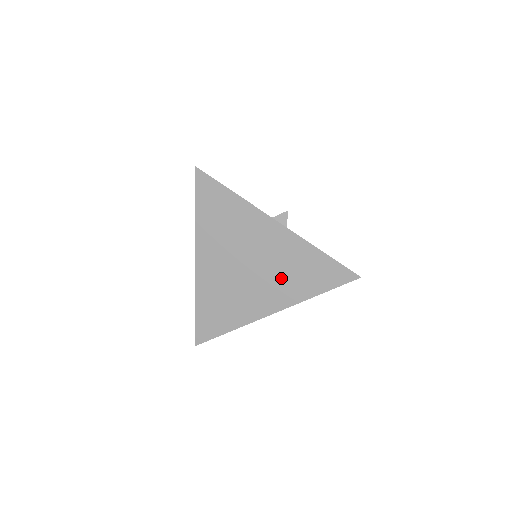
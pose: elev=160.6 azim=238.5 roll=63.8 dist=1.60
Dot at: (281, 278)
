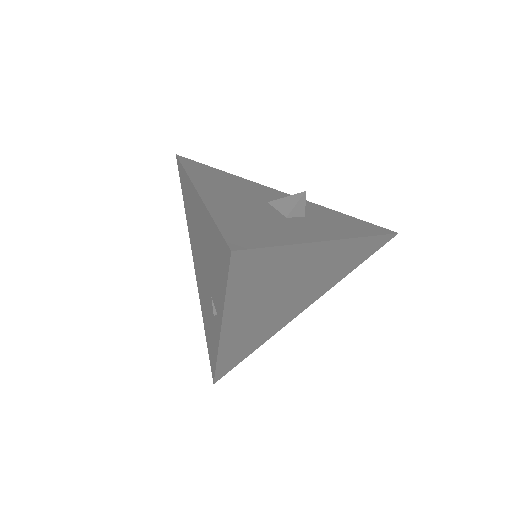
Dot at: (322, 282)
